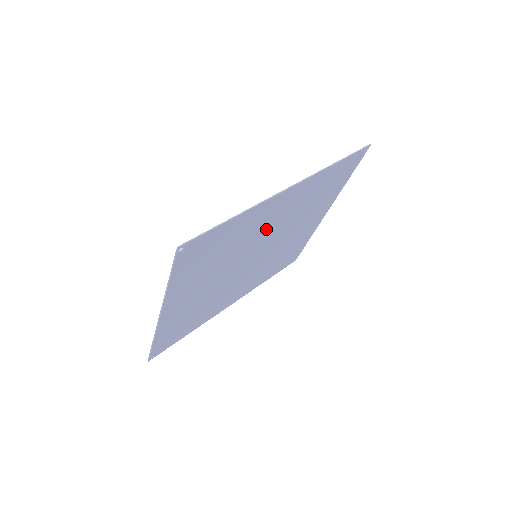
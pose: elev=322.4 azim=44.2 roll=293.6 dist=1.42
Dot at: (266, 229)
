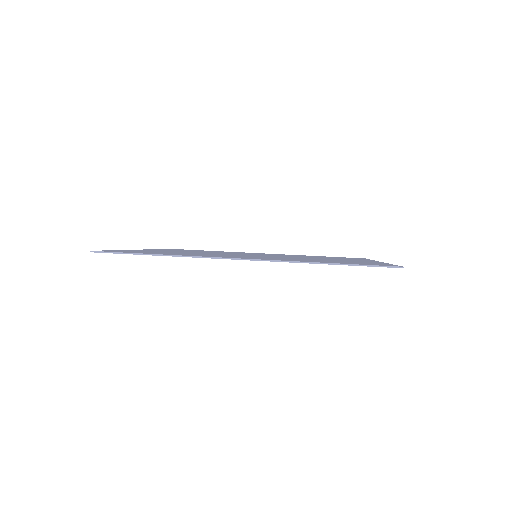
Dot at: occluded
